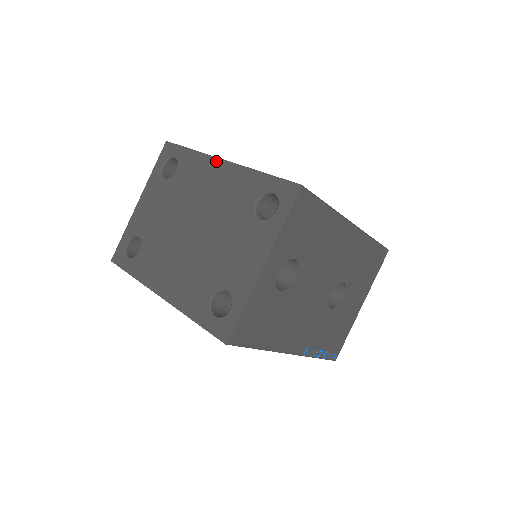
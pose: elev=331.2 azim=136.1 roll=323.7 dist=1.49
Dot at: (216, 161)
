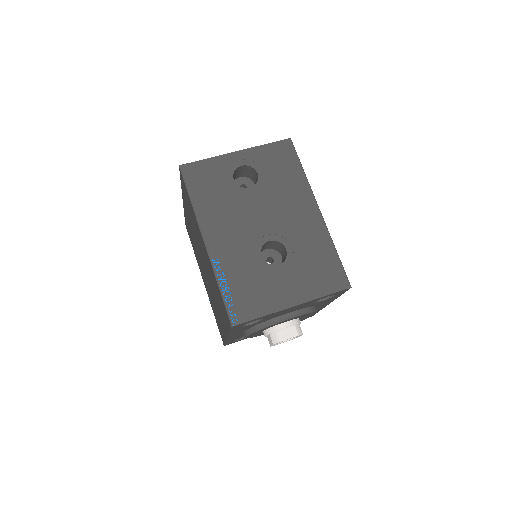
Dot at: occluded
